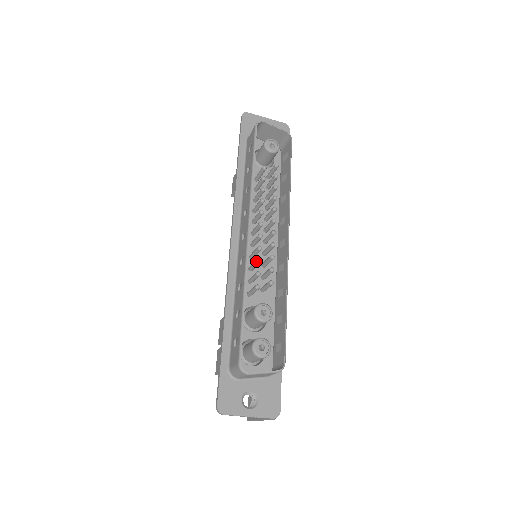
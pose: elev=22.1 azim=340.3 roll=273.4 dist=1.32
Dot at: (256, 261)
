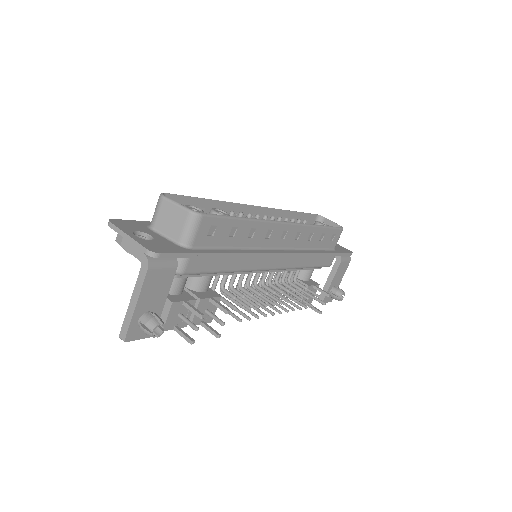
Dot at: (247, 215)
